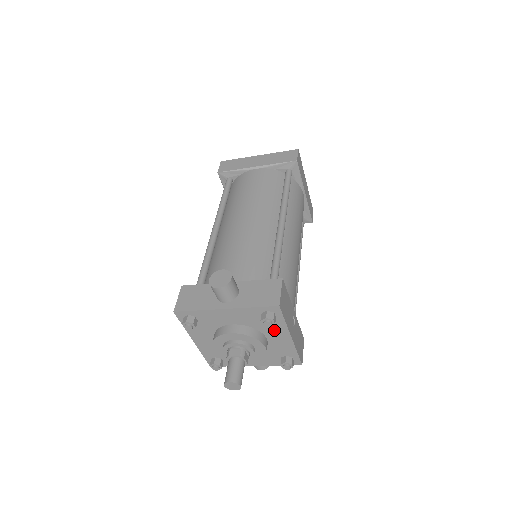
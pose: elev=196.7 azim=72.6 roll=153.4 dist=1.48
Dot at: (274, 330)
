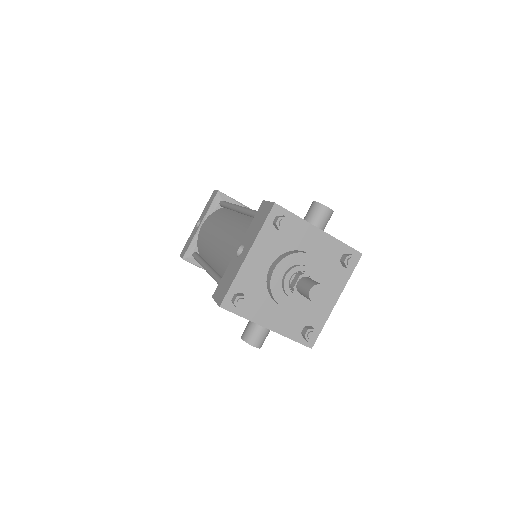
Dot at: (333, 282)
